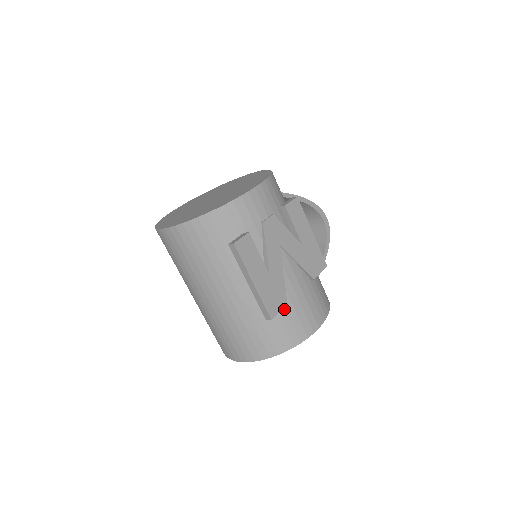
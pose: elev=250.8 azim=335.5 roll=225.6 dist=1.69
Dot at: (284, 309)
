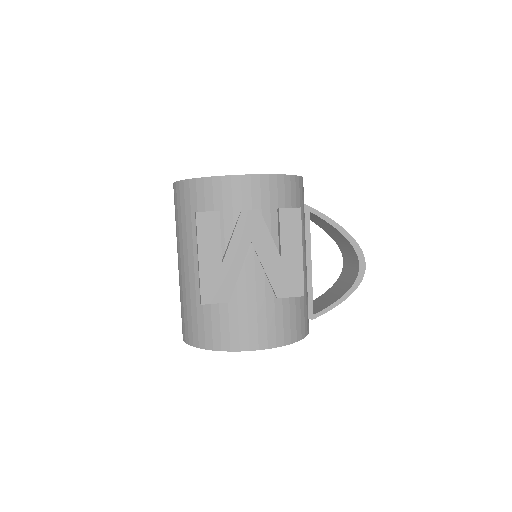
Dot at: (227, 307)
